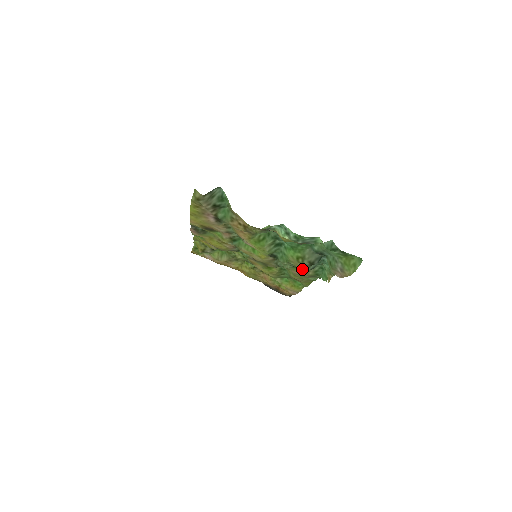
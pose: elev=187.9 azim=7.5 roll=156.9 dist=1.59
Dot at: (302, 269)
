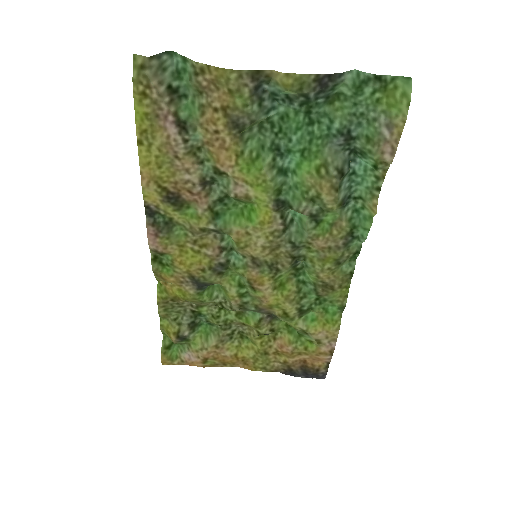
Dot at: (331, 195)
